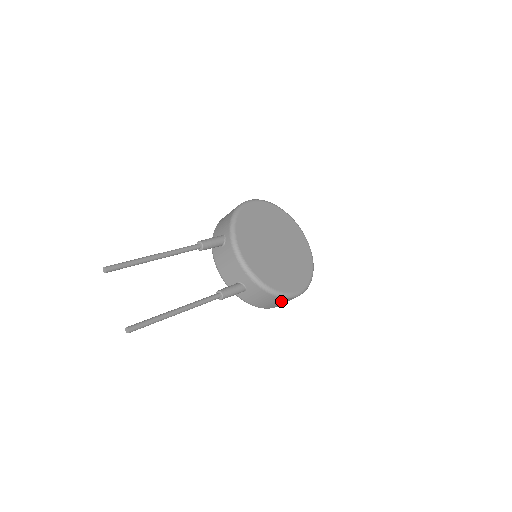
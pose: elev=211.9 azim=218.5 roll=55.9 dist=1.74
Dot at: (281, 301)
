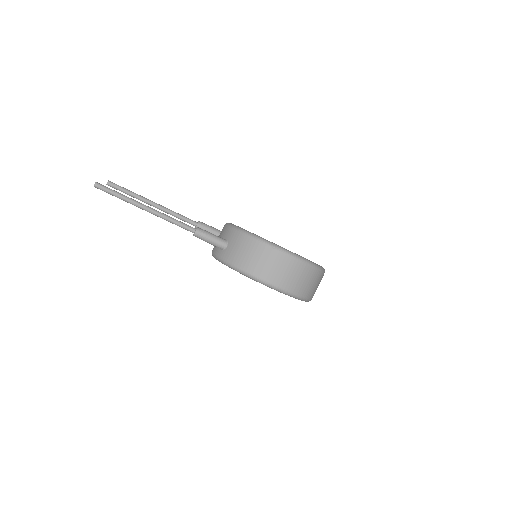
Dot at: (264, 254)
